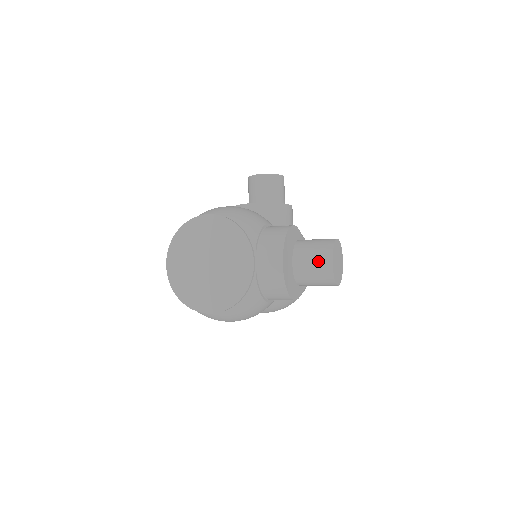
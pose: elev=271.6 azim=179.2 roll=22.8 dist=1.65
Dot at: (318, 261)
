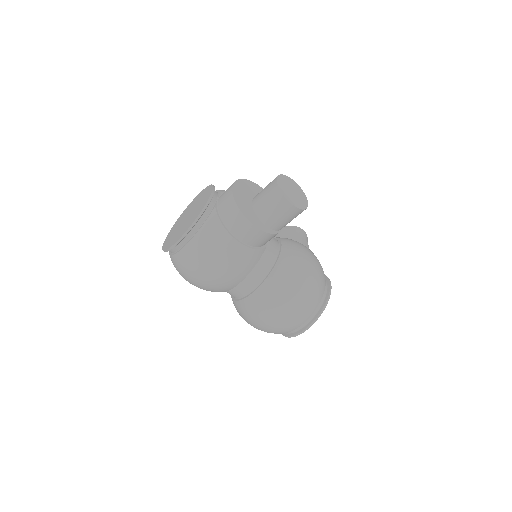
Dot at: (268, 186)
